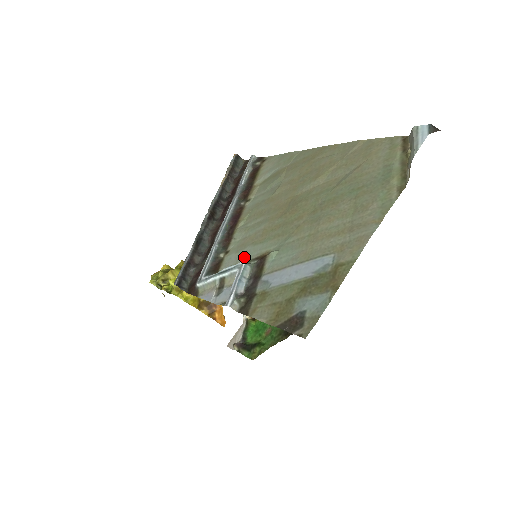
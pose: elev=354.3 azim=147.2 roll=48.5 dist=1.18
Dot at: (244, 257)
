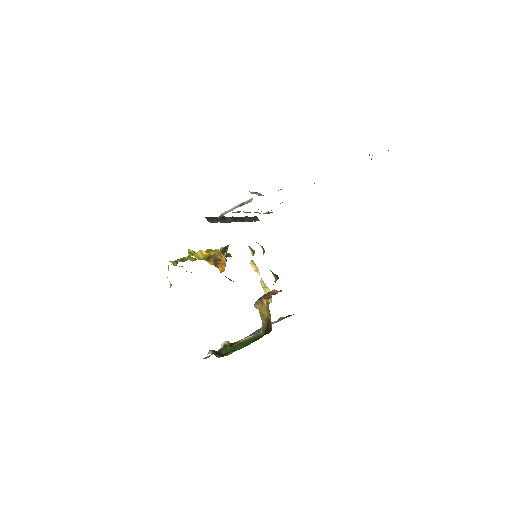
Dot at: occluded
